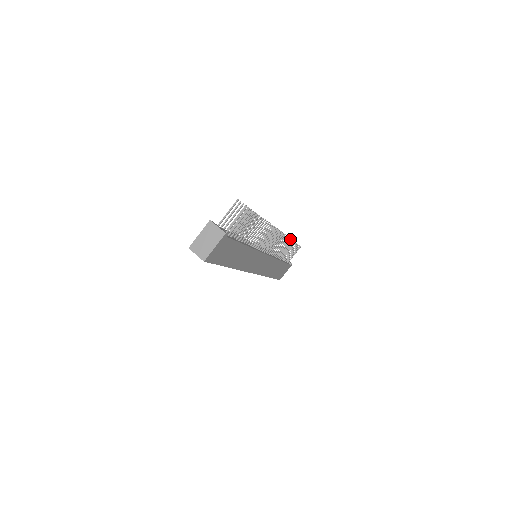
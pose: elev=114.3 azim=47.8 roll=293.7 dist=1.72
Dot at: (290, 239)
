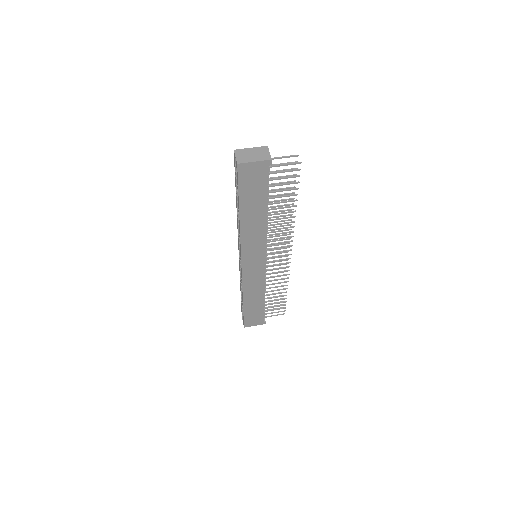
Dot at: occluded
